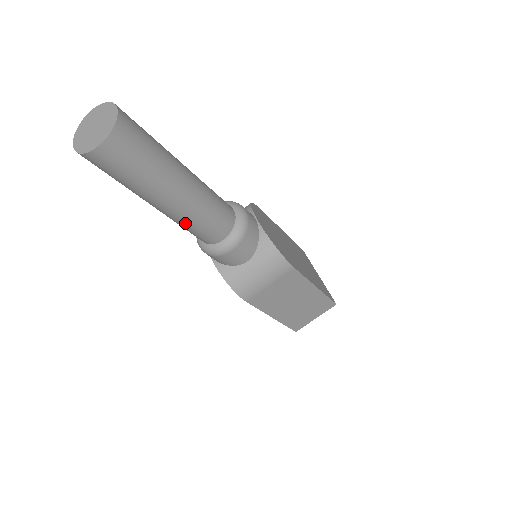
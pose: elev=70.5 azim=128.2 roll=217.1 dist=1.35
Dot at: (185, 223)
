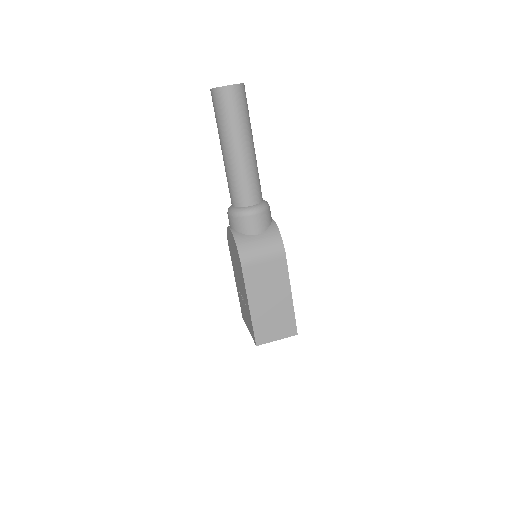
Dot at: (236, 175)
